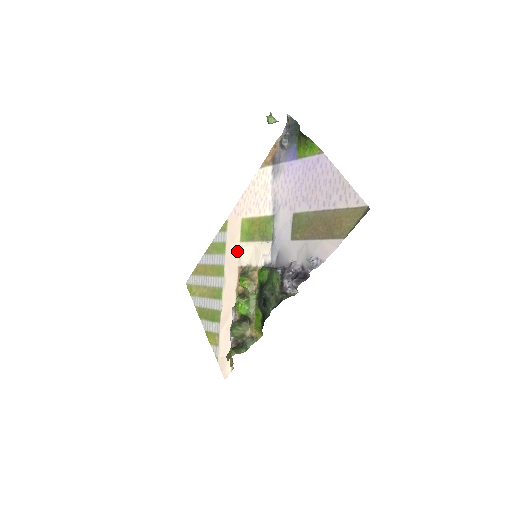
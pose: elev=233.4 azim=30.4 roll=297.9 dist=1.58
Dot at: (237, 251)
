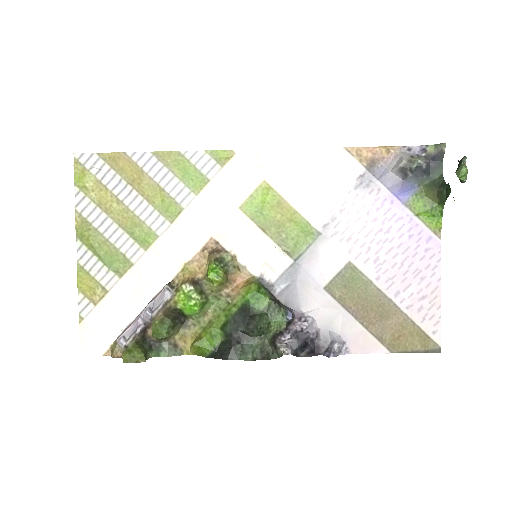
Dot at: (224, 215)
